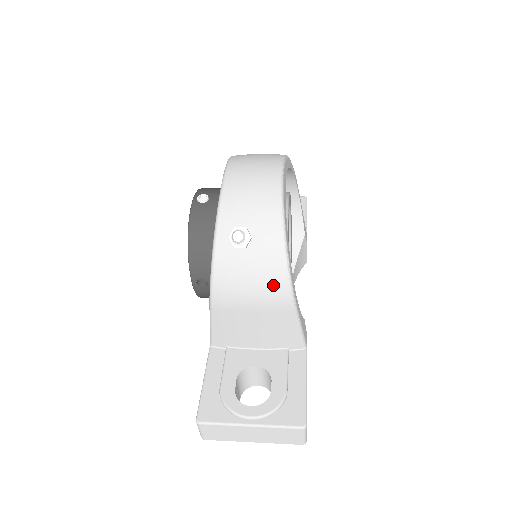
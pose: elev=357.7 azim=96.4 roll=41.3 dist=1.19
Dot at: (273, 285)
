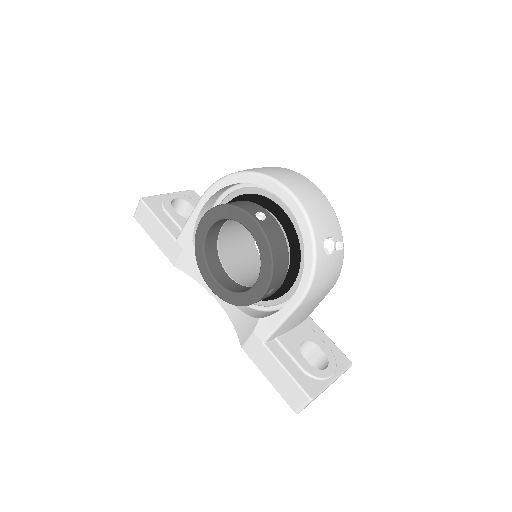
Dot at: (336, 275)
